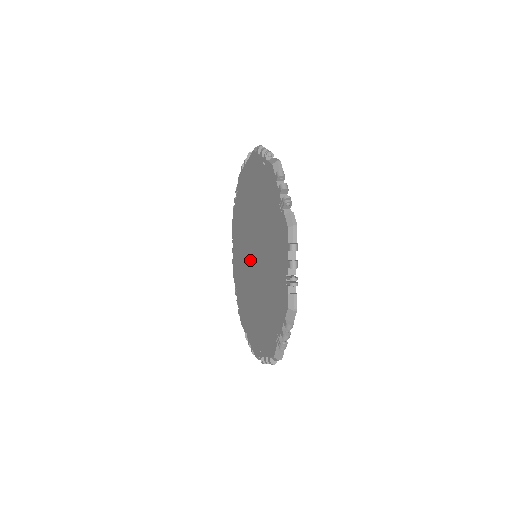
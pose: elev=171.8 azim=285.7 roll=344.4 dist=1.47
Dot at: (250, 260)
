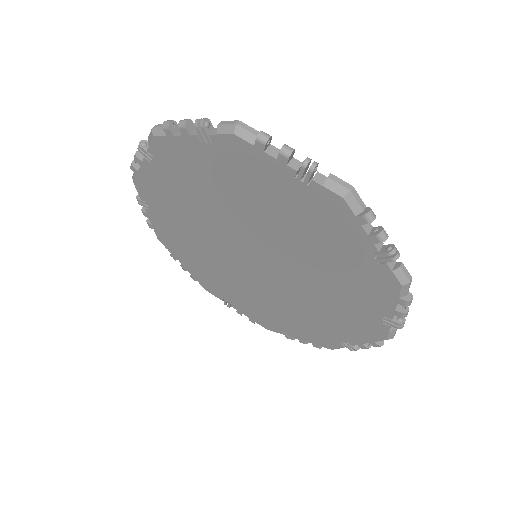
Dot at: (237, 255)
